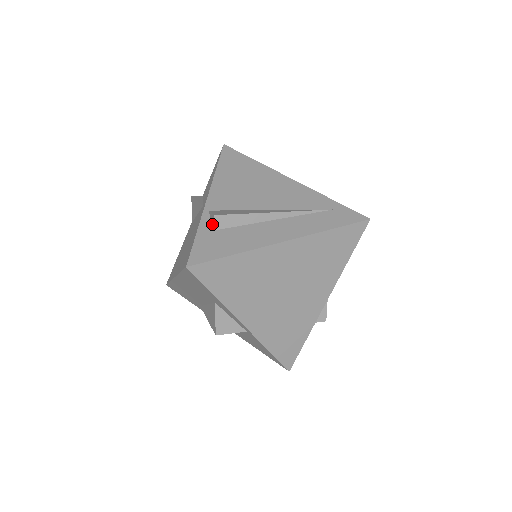
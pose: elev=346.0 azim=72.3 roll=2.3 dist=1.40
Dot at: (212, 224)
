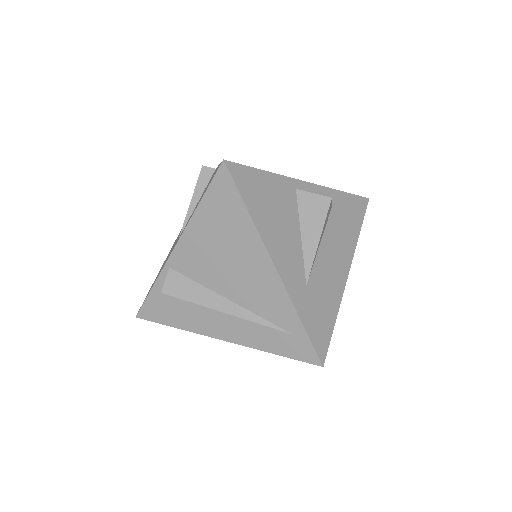
Dot at: occluded
